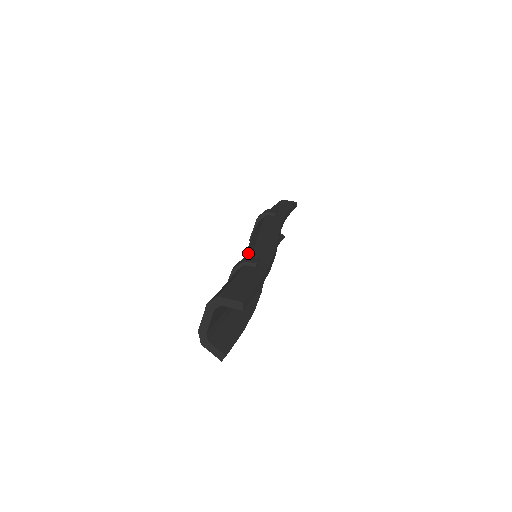
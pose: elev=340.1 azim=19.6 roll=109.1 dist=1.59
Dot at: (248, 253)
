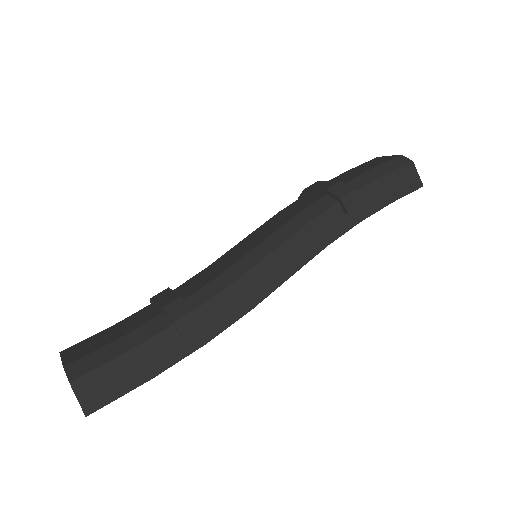
Dot at: (217, 285)
